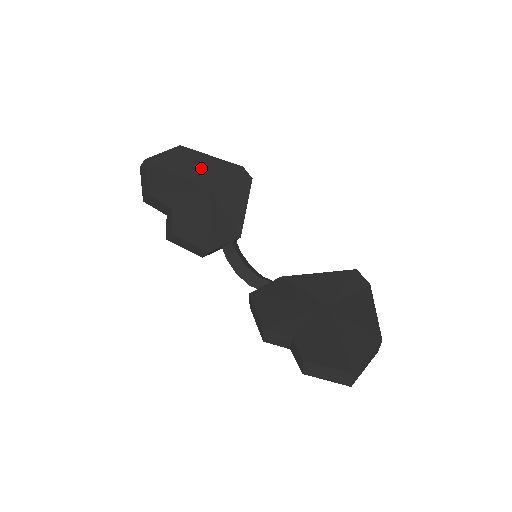
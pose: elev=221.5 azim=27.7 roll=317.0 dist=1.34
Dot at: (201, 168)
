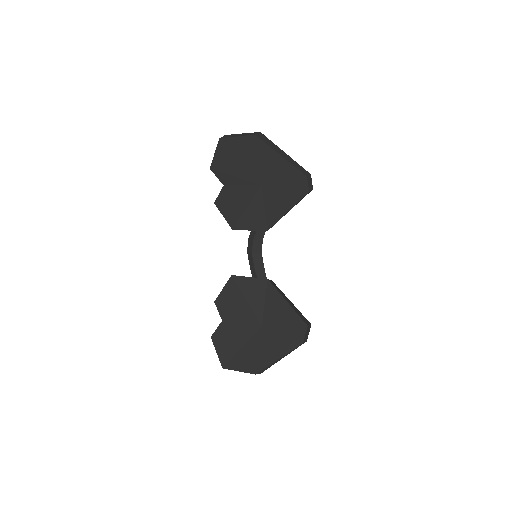
Dot at: (264, 162)
